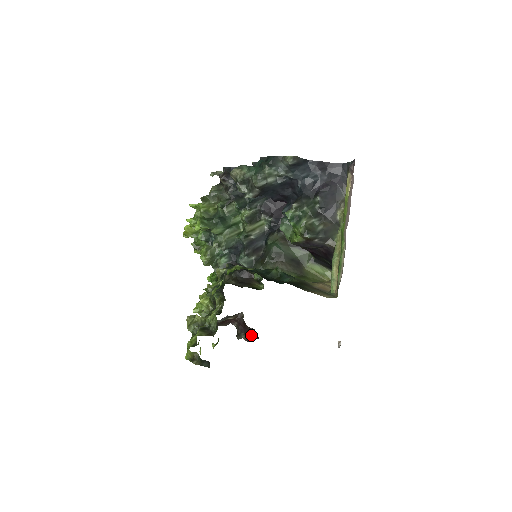
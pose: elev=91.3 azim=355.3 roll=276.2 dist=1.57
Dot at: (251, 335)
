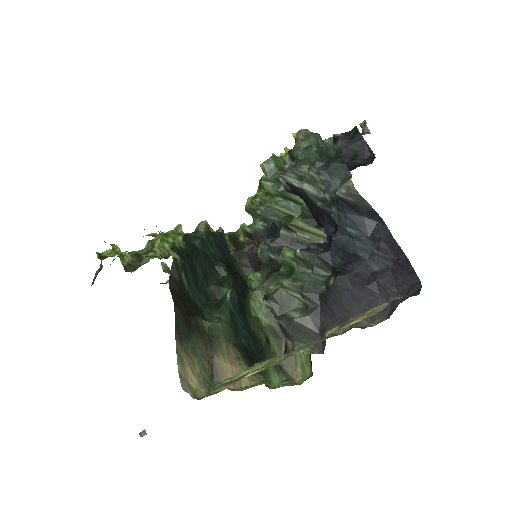
Dot at: occluded
